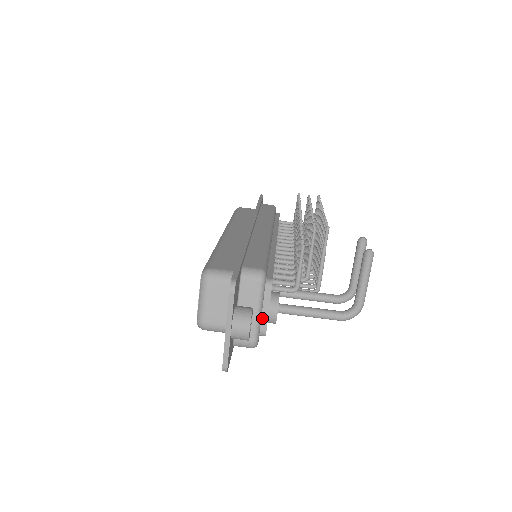
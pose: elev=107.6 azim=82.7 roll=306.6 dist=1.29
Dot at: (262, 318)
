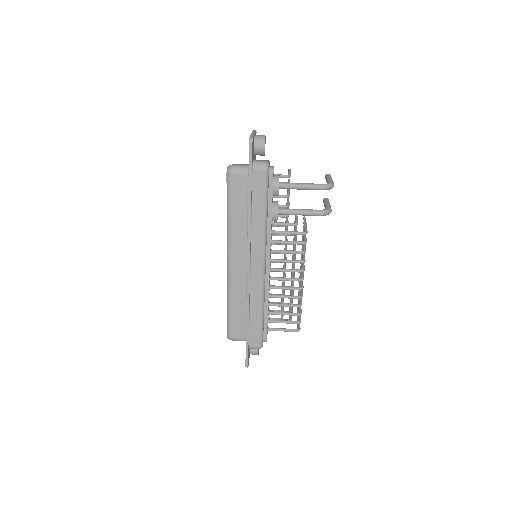
Dot at: occluded
